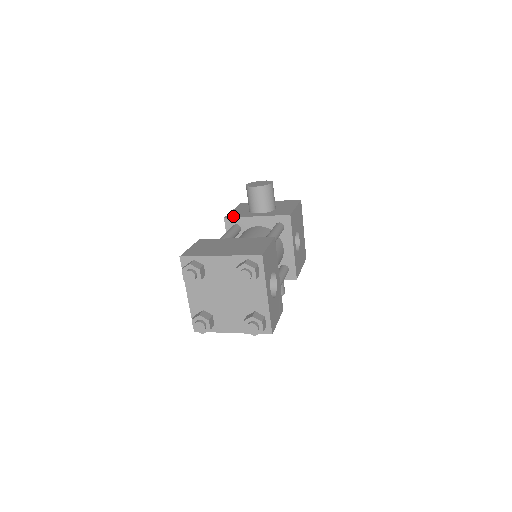
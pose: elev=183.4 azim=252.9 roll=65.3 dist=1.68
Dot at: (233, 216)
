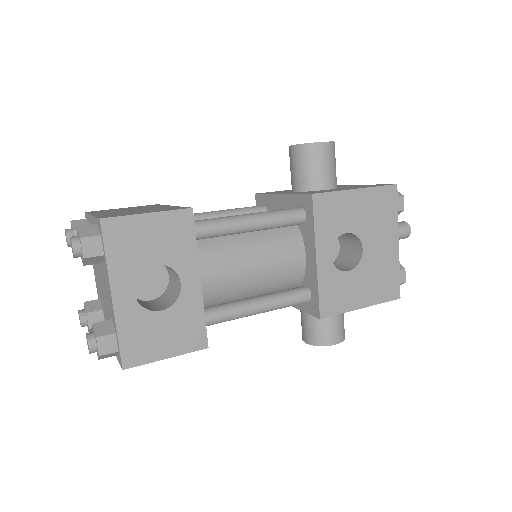
Dot at: occluded
